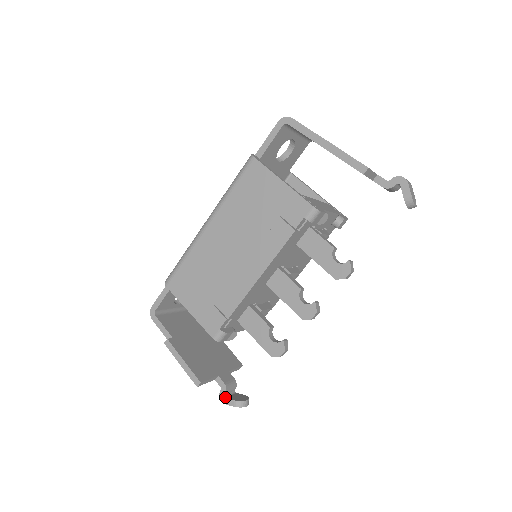
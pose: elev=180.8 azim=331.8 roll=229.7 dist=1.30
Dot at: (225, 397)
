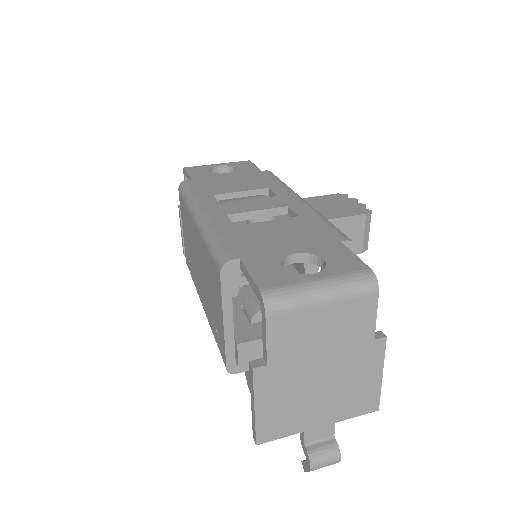
Dot at: occluded
